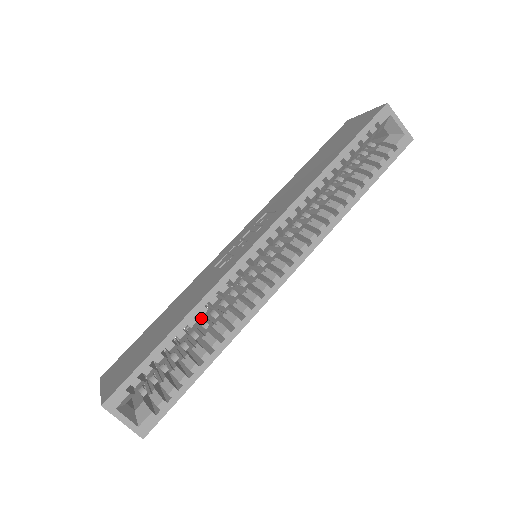
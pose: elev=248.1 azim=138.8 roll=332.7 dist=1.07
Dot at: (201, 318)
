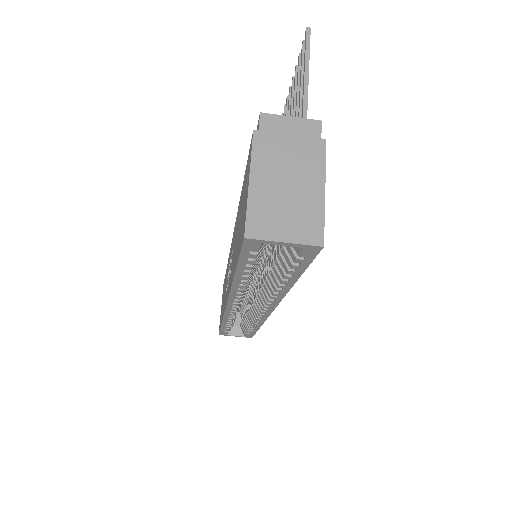
Dot at: occluded
